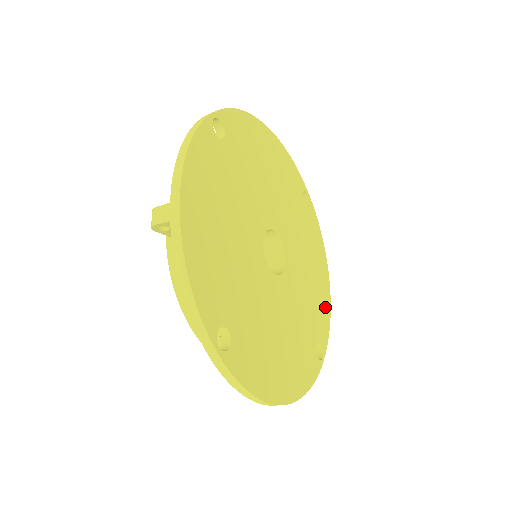
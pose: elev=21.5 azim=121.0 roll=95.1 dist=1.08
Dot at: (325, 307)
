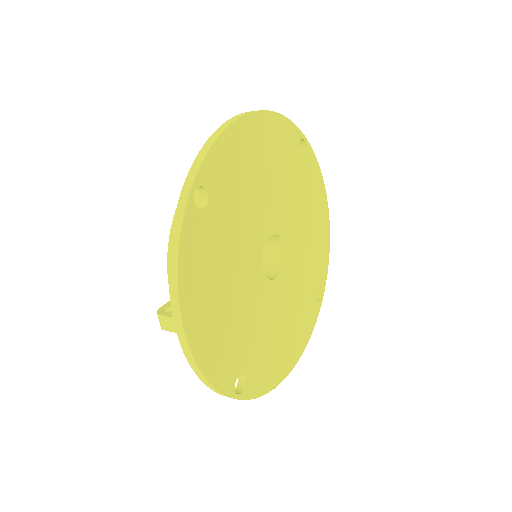
Dot at: (324, 246)
